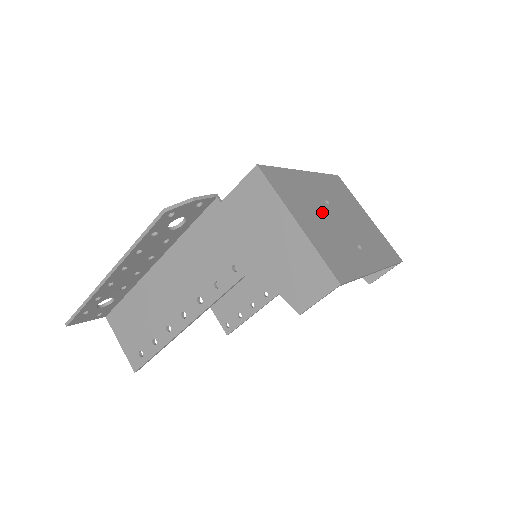
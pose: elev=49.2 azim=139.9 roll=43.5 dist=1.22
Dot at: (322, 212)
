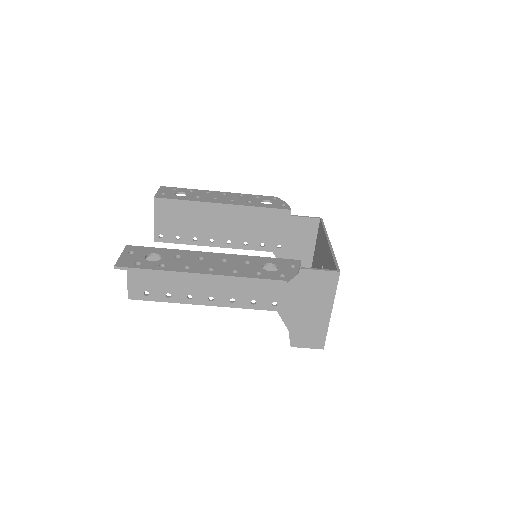
Dot at: occluded
